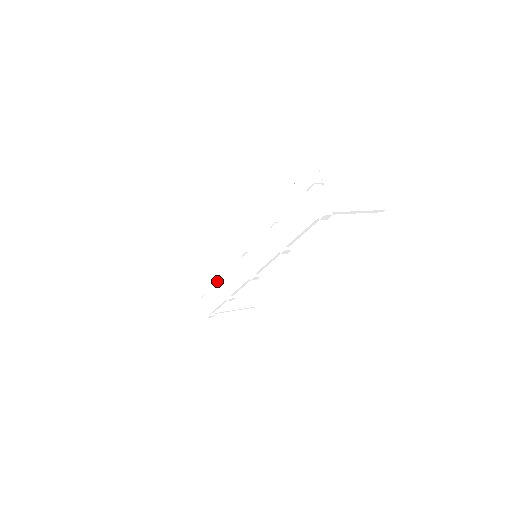
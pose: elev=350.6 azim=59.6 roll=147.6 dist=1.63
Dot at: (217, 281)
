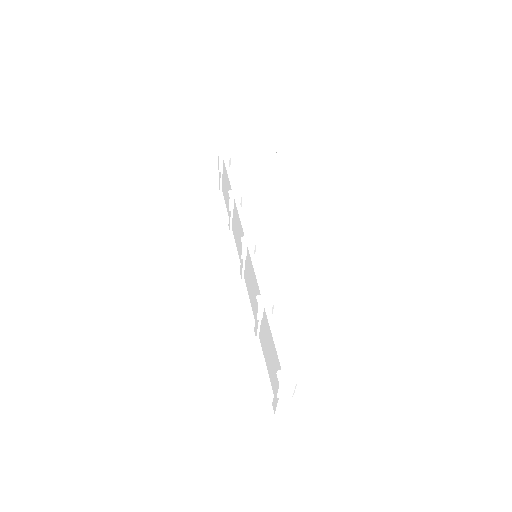
Dot at: occluded
